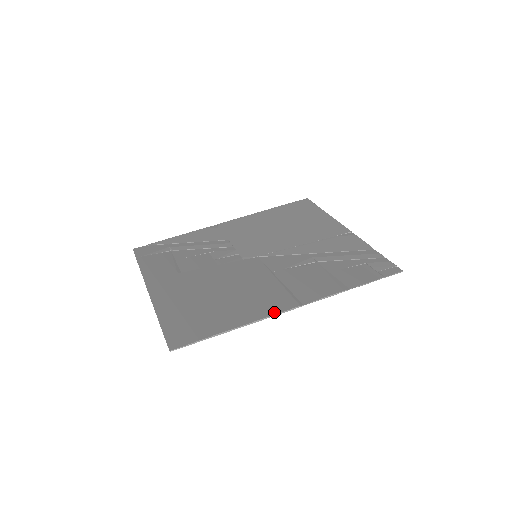
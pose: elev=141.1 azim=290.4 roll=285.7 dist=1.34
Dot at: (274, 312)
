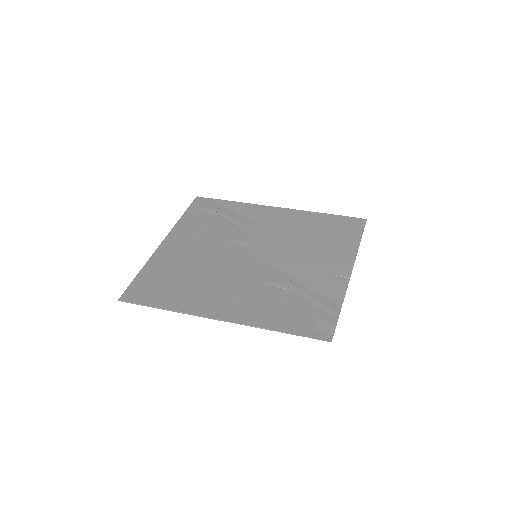
Dot at: (201, 314)
